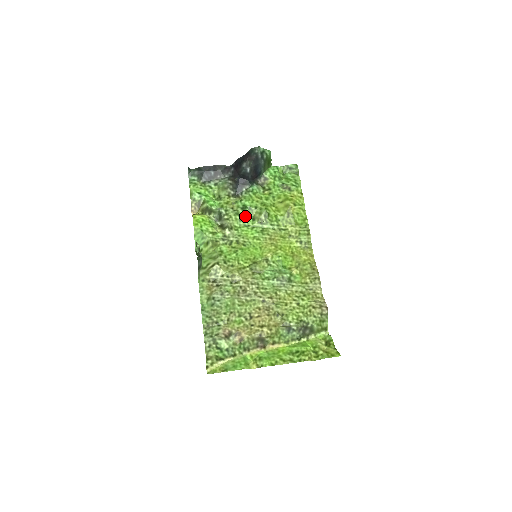
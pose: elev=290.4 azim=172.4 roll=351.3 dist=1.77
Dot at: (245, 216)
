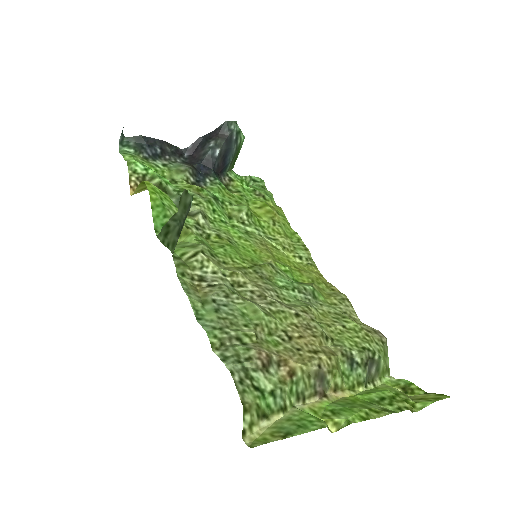
Dot at: (219, 209)
